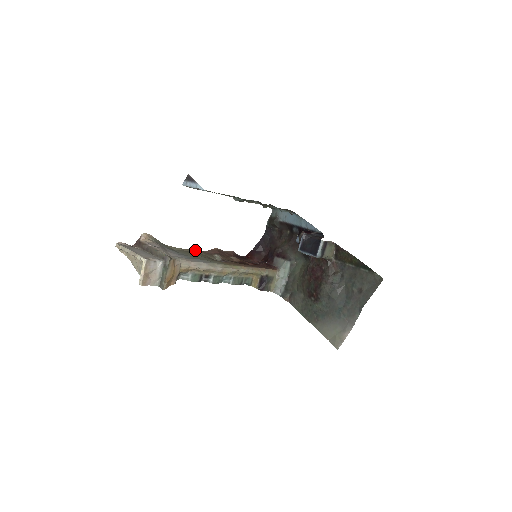
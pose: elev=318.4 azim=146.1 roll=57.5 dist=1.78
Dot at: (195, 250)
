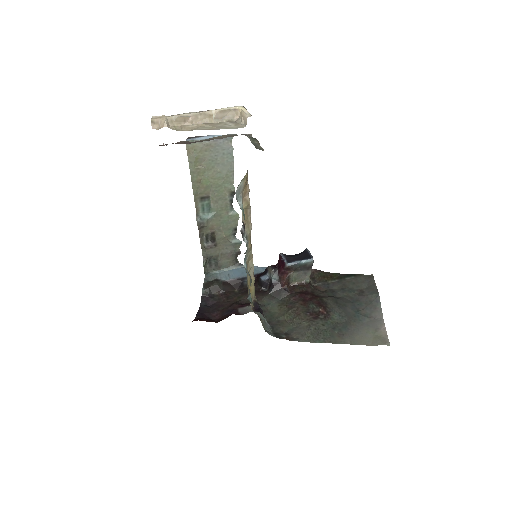
Dot at: occluded
